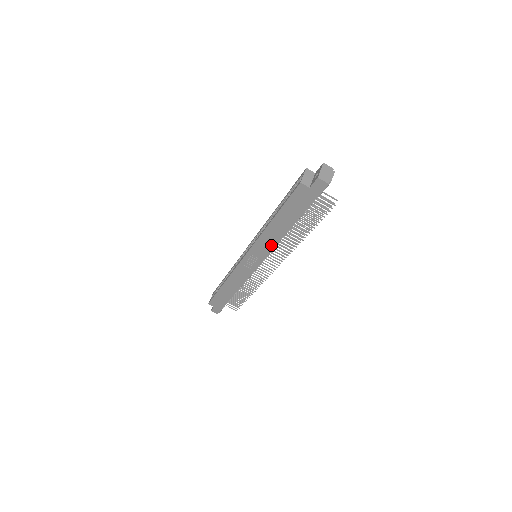
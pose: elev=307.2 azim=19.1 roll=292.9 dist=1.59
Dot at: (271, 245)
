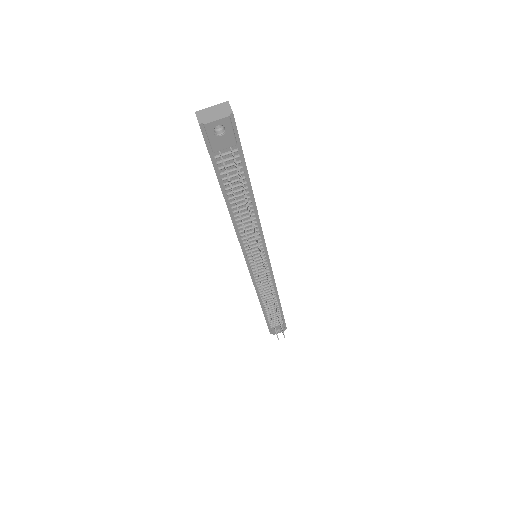
Dot at: occluded
